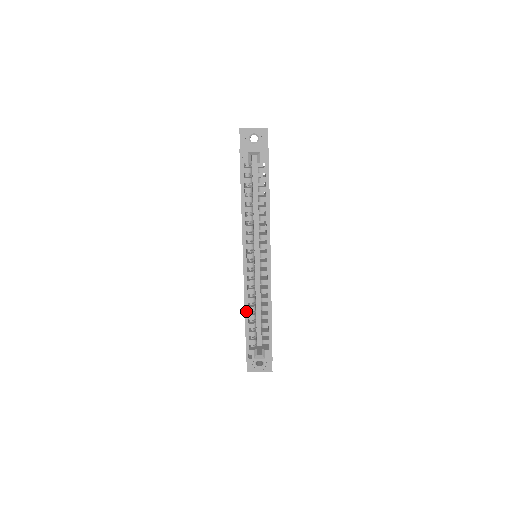
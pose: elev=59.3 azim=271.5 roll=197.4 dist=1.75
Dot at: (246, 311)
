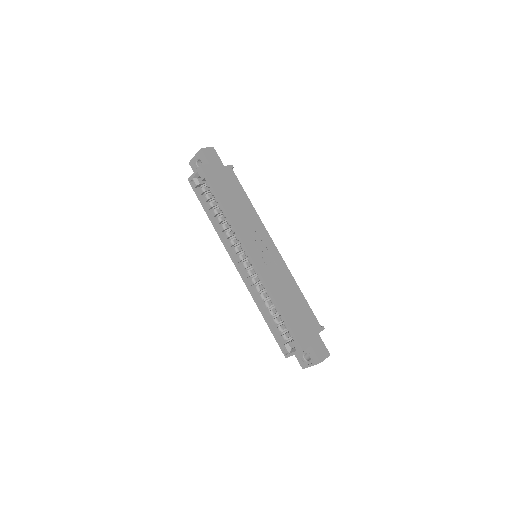
Dot at: (260, 310)
